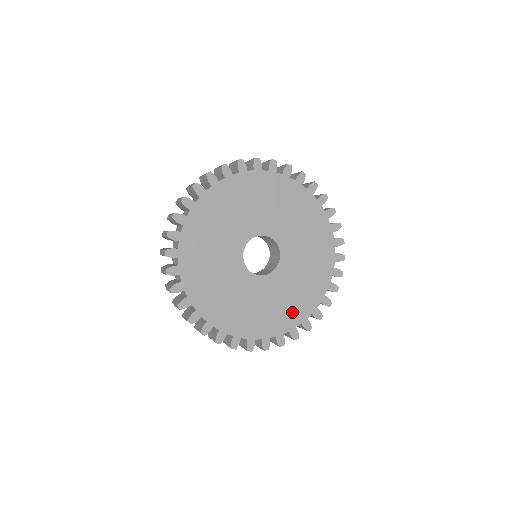
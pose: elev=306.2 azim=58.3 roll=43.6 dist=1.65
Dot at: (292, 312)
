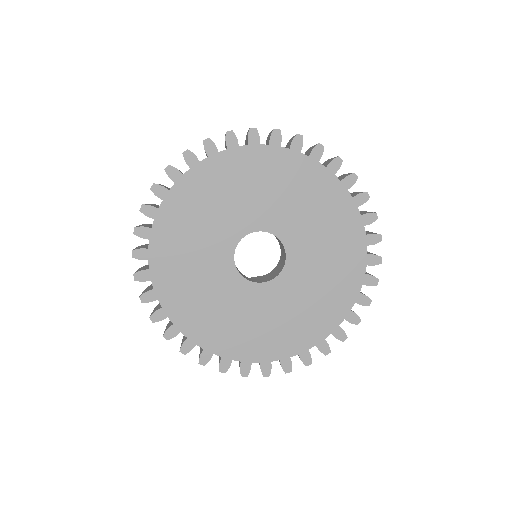
Dot at: (288, 337)
